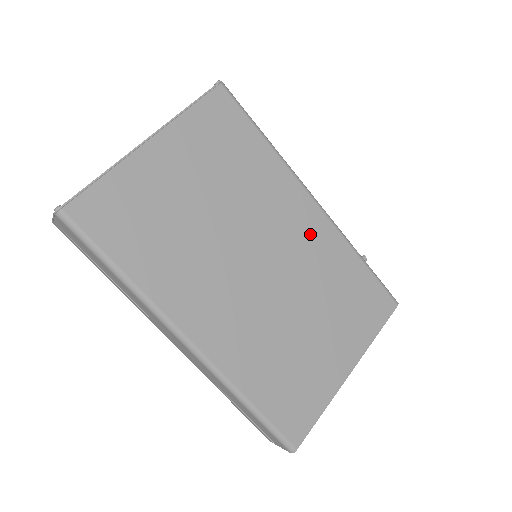
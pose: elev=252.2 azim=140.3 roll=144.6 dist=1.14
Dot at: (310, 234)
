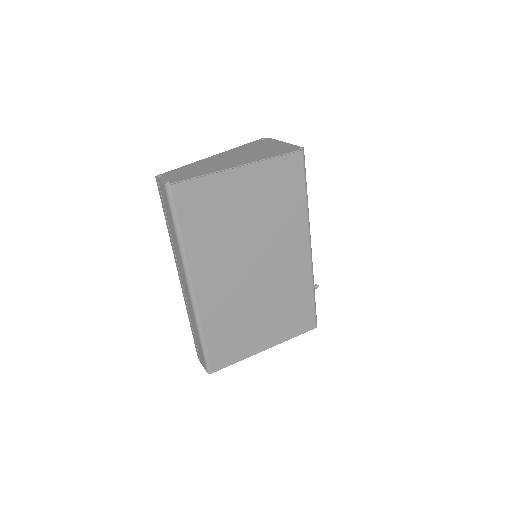
Dot at: (294, 264)
